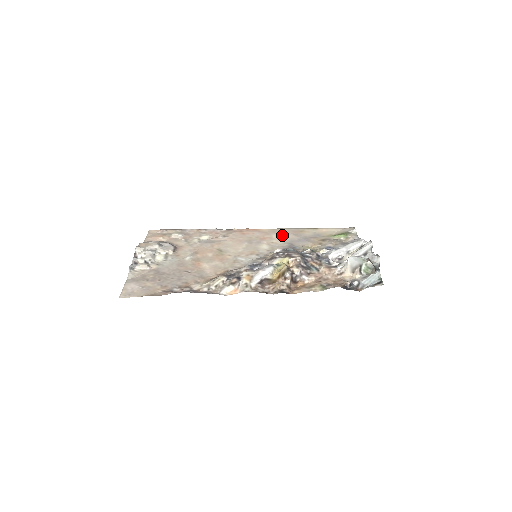
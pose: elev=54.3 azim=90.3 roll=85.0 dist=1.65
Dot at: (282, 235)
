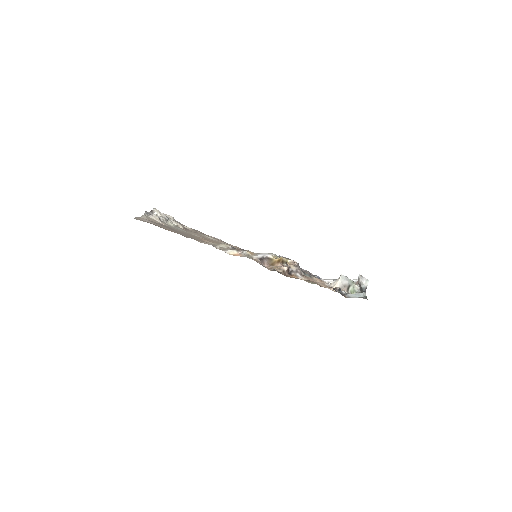
Dot at: occluded
